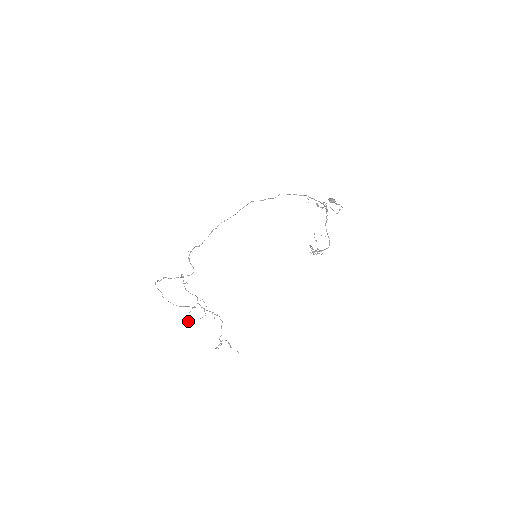
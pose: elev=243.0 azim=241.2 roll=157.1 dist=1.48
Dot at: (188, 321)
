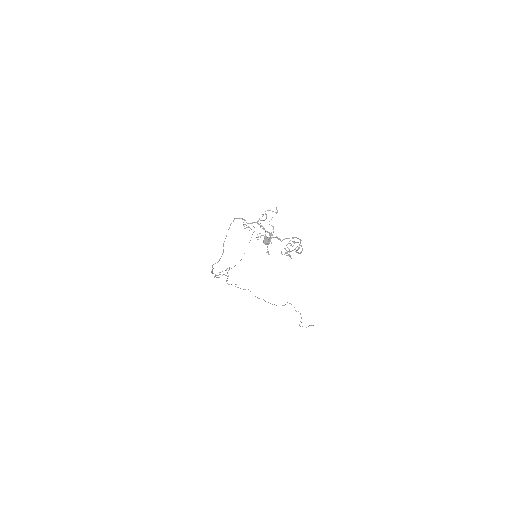
Dot at: occluded
